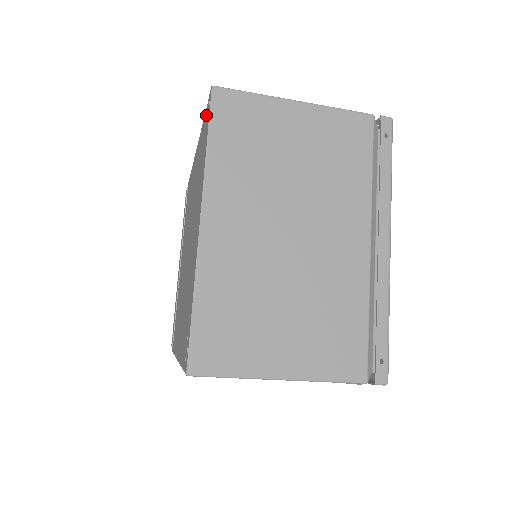
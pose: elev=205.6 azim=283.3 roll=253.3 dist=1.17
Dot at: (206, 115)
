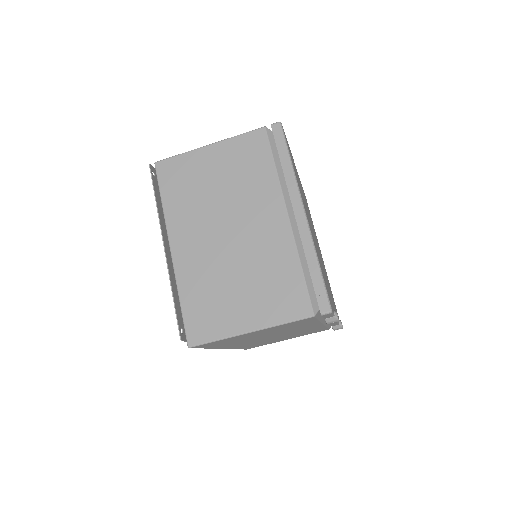
Dot at: occluded
